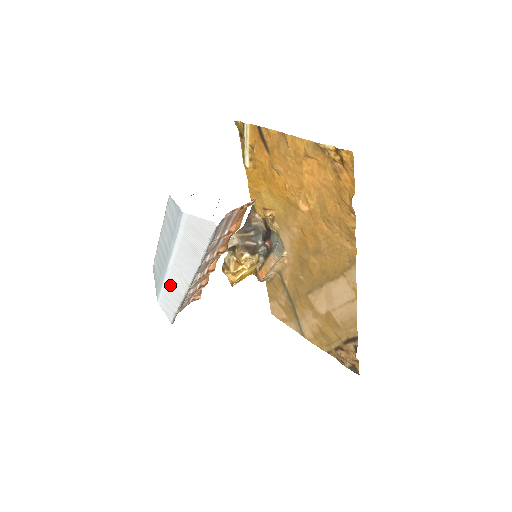
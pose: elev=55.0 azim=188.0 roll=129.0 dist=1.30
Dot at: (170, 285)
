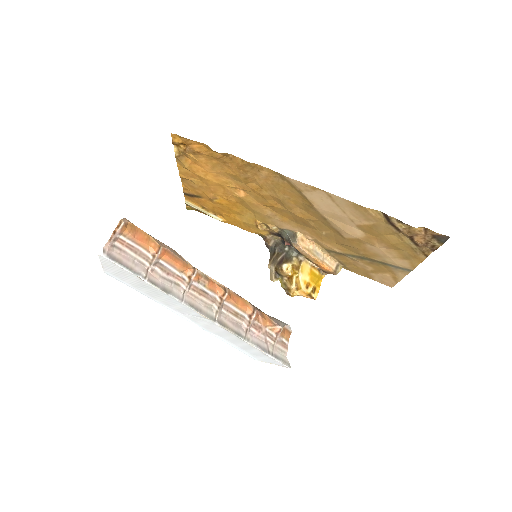
Dot at: (218, 334)
